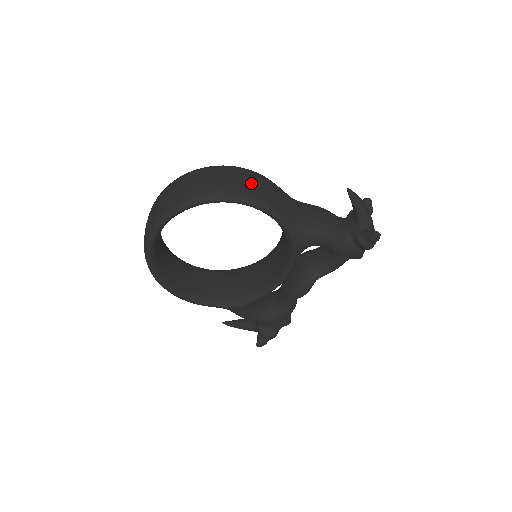
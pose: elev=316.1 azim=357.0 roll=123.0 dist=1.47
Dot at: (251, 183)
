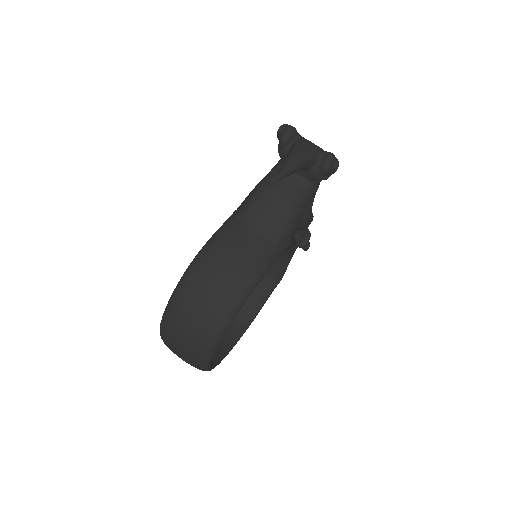
Dot at: (219, 286)
